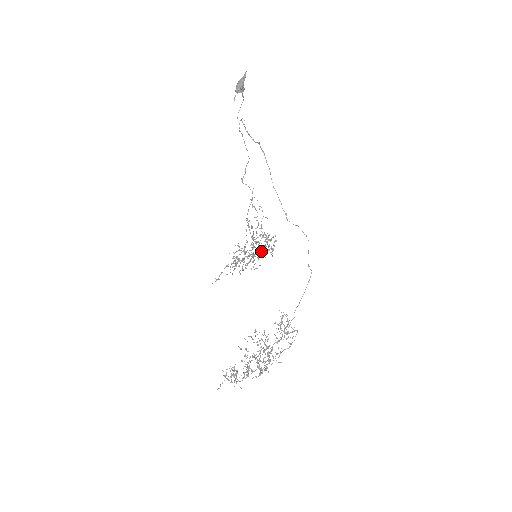
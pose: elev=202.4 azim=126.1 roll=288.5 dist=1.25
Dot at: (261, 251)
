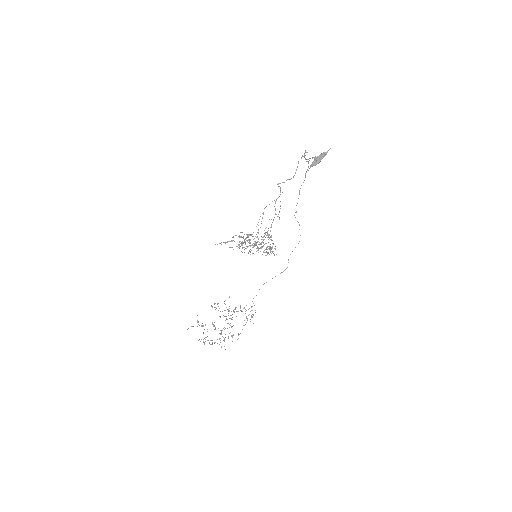
Dot at: occluded
